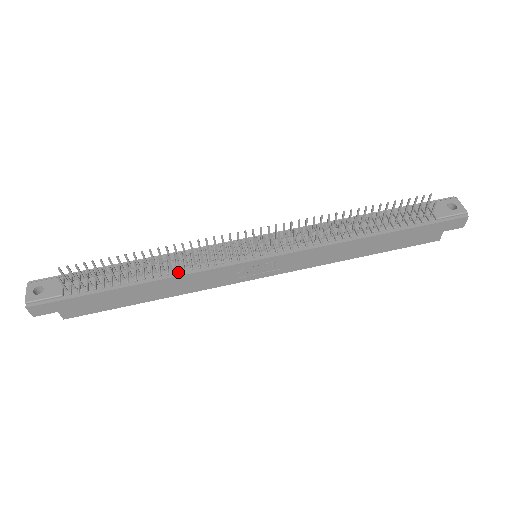
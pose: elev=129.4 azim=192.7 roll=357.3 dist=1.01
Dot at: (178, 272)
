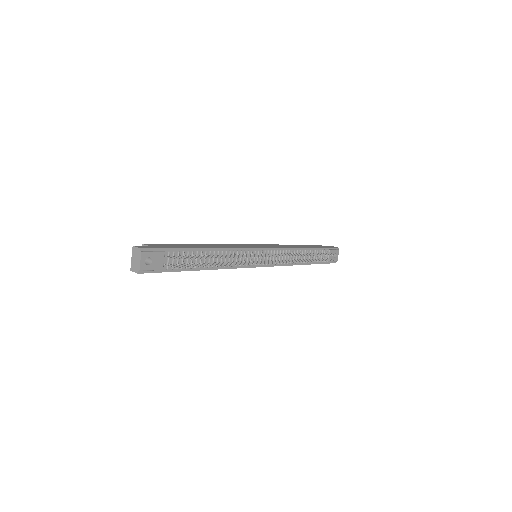
Dot at: (225, 266)
